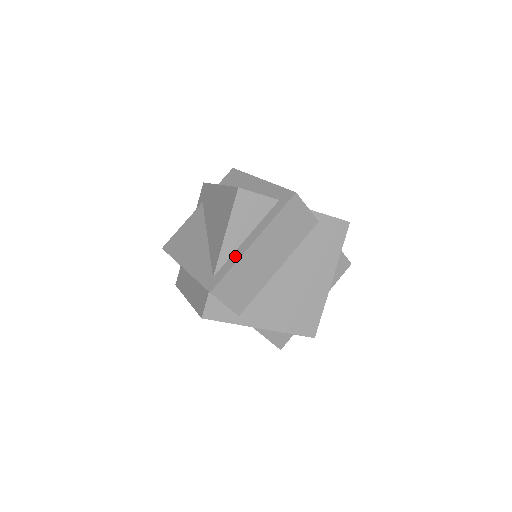
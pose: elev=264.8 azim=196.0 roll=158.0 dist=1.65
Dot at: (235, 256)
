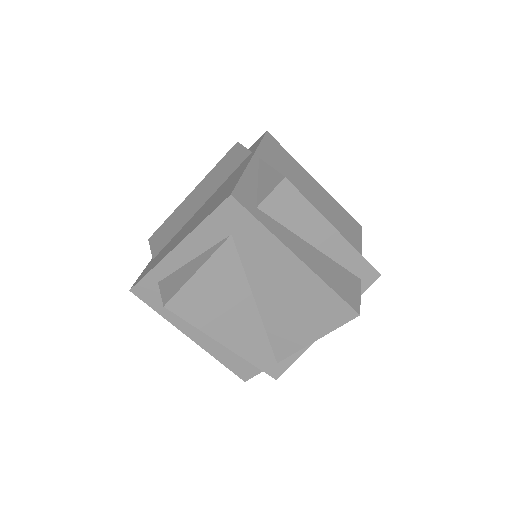
Dot at: occluded
